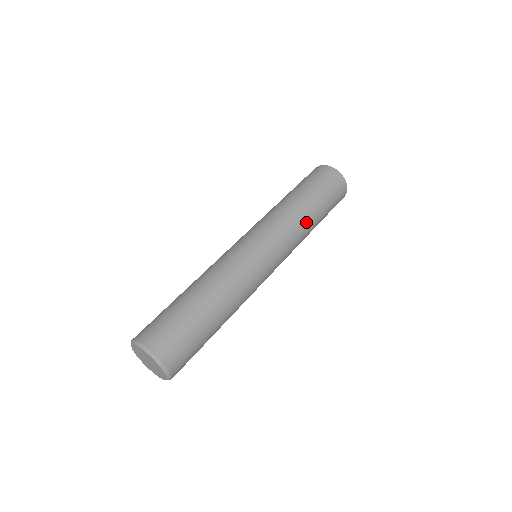
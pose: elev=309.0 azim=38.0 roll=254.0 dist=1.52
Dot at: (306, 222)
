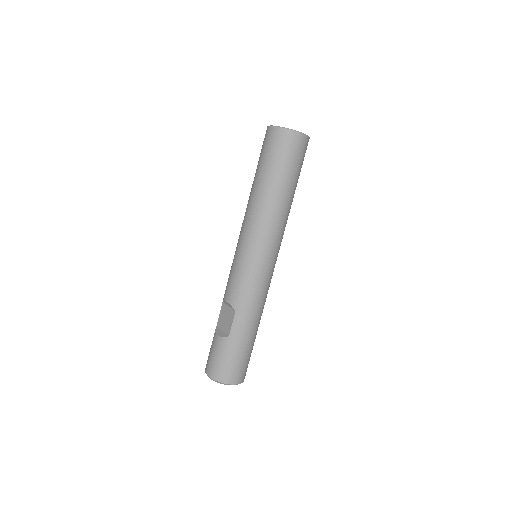
Dot at: occluded
